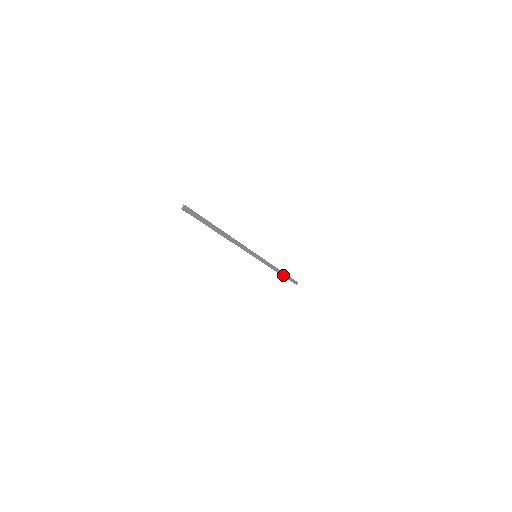
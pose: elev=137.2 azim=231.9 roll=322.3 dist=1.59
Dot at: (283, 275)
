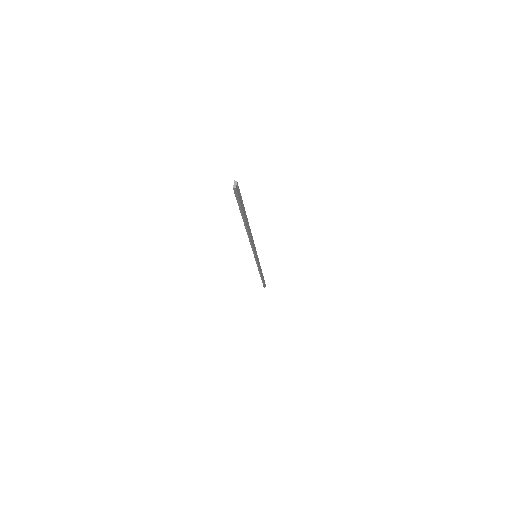
Dot at: (262, 278)
